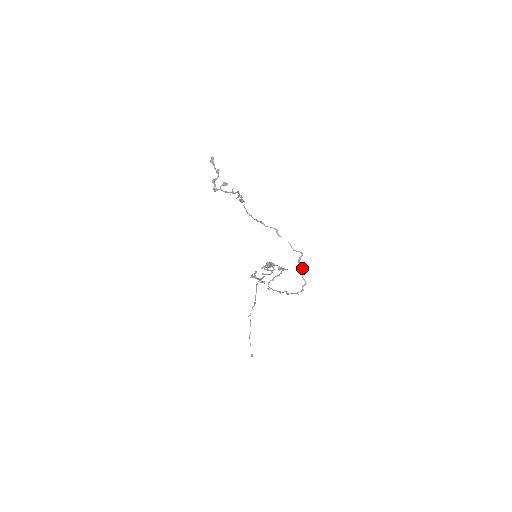
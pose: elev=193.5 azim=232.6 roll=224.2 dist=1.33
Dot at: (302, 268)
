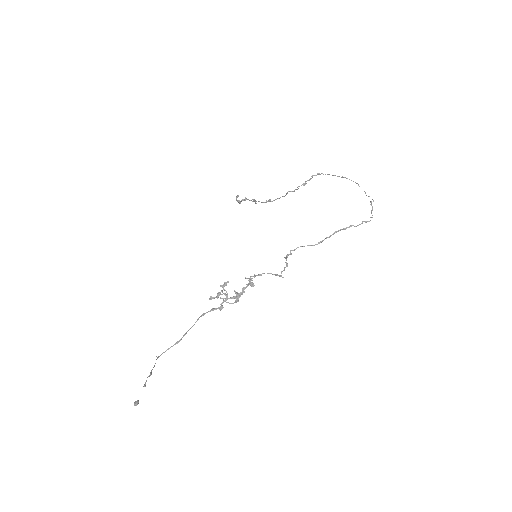
Dot at: (372, 207)
